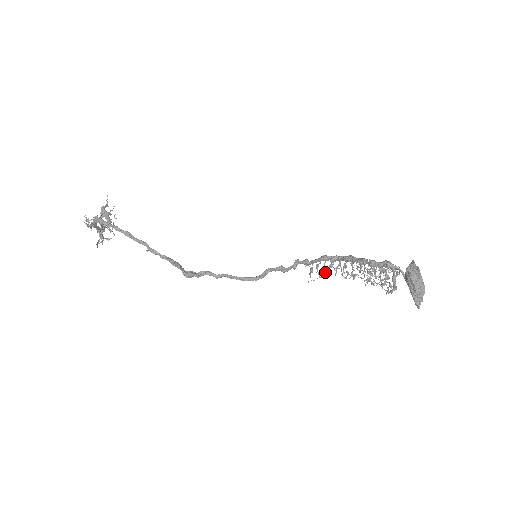
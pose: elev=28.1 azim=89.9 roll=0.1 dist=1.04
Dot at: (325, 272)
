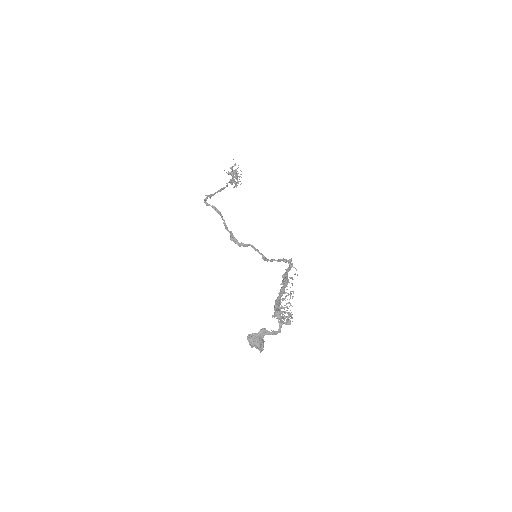
Dot at: (293, 279)
